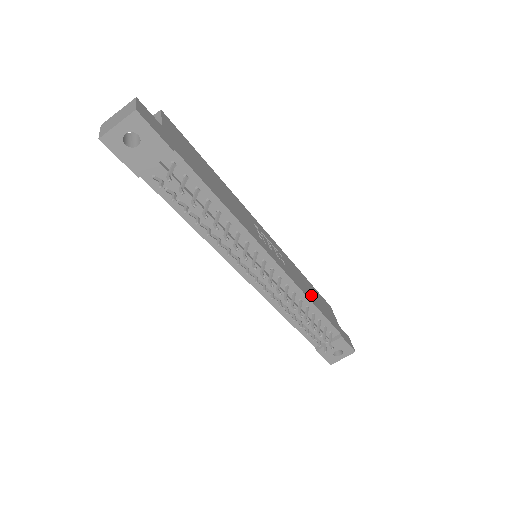
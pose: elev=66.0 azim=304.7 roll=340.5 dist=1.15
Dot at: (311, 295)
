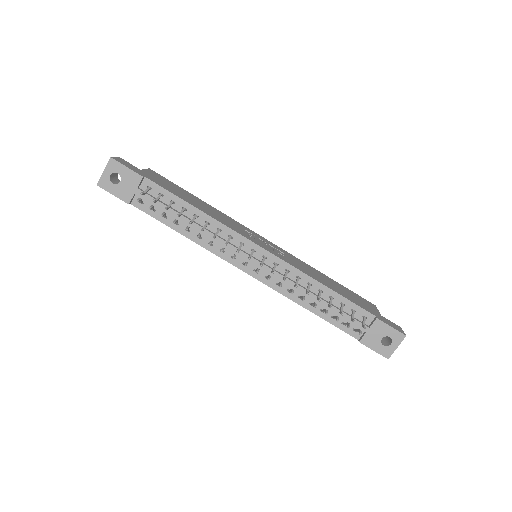
Dot at: (326, 283)
